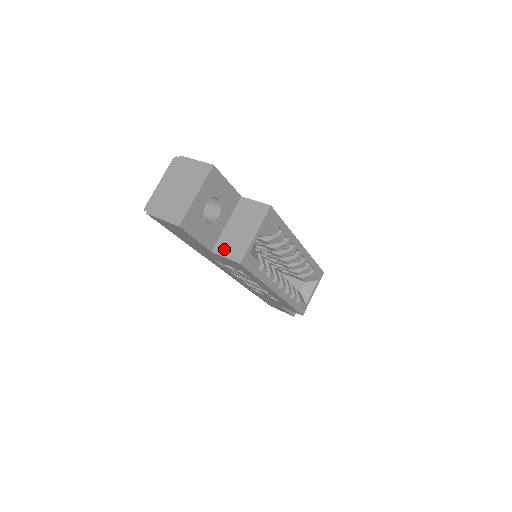
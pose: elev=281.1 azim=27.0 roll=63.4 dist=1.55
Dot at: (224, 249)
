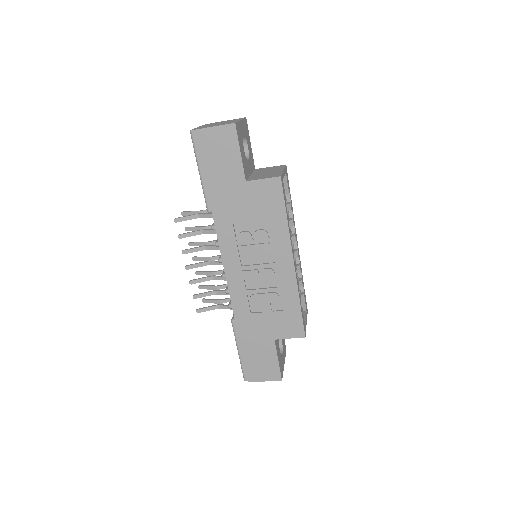
Dot at: (258, 178)
